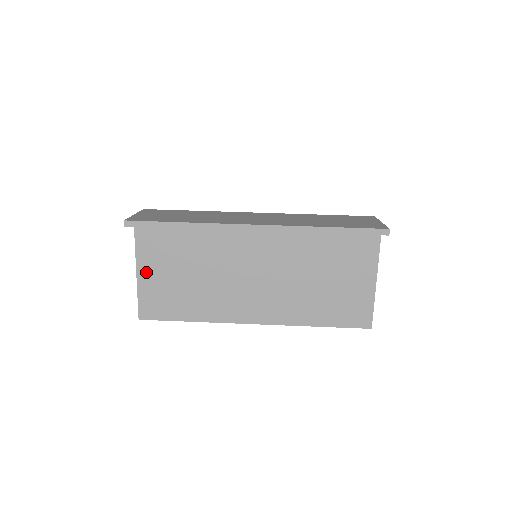
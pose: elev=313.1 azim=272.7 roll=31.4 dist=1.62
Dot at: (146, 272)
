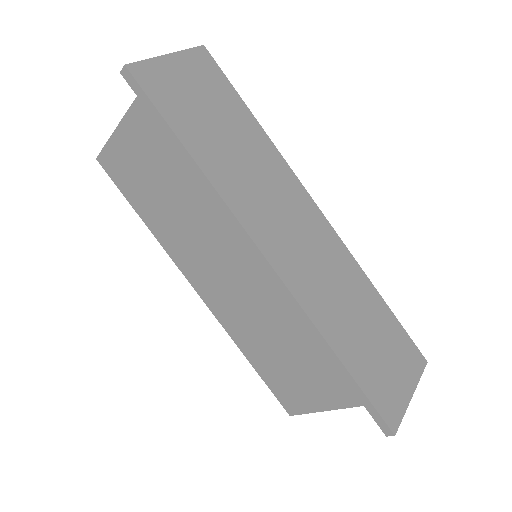
Dot at: (133, 130)
